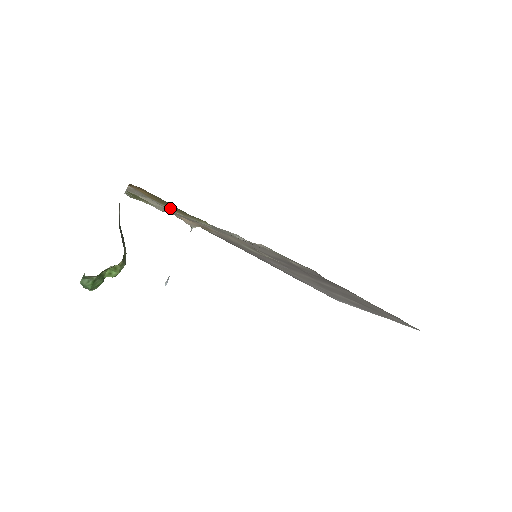
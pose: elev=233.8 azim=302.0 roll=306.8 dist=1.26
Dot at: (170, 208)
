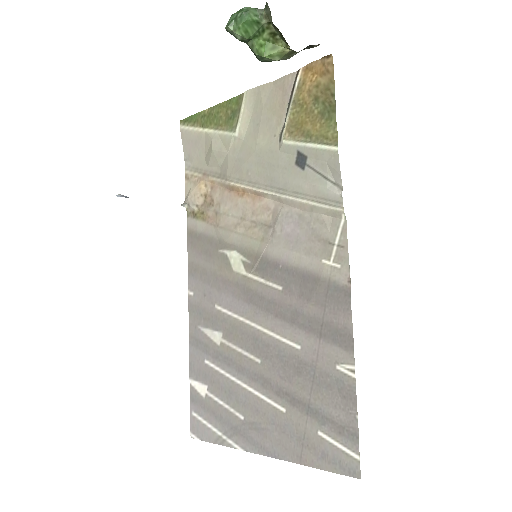
Dot at: (291, 121)
